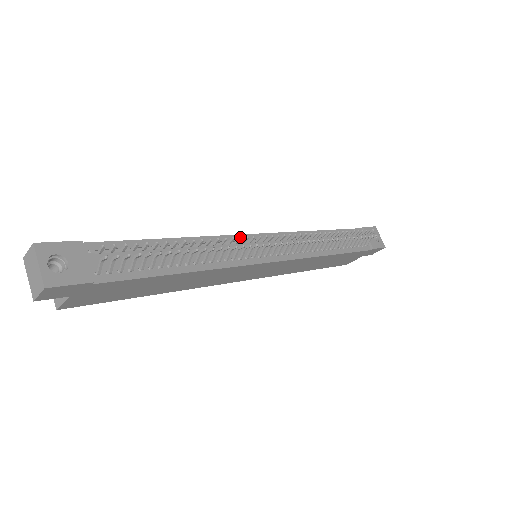
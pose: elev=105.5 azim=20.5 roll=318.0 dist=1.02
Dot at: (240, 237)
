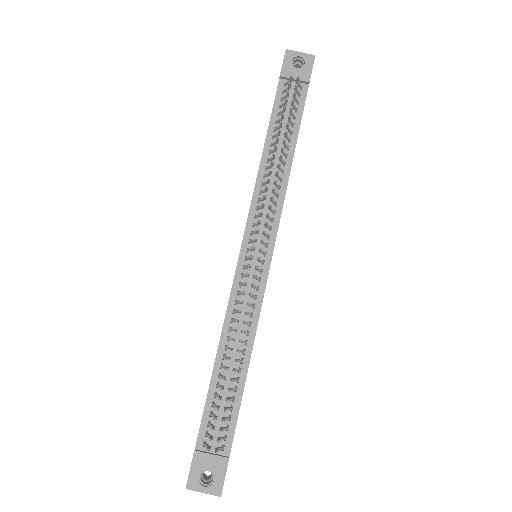
Dot at: (240, 303)
